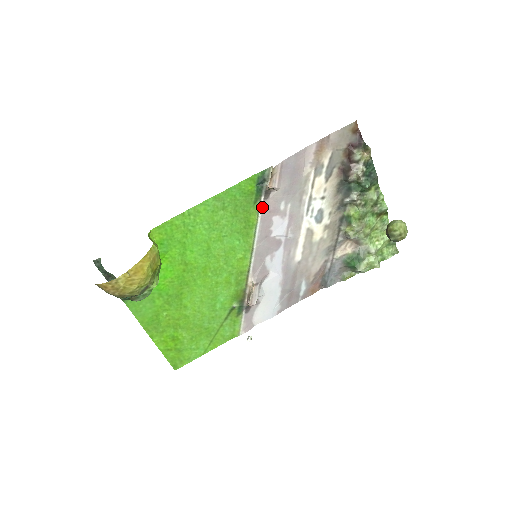
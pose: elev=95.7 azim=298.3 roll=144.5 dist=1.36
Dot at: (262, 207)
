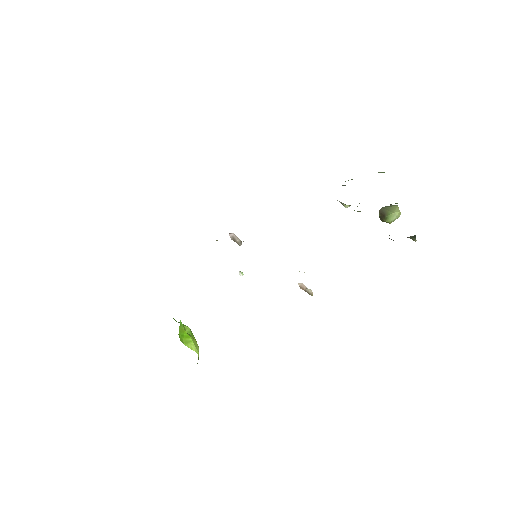
Dot at: occluded
